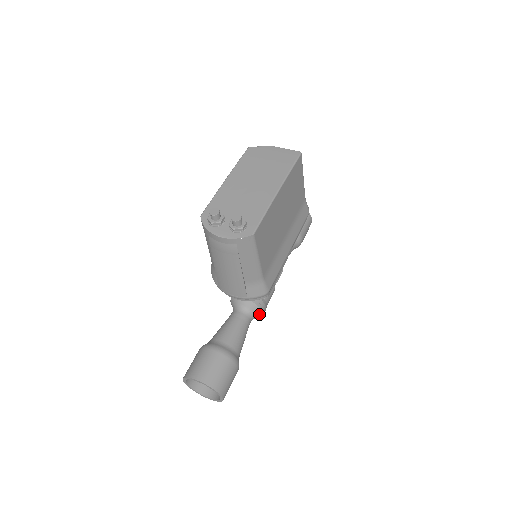
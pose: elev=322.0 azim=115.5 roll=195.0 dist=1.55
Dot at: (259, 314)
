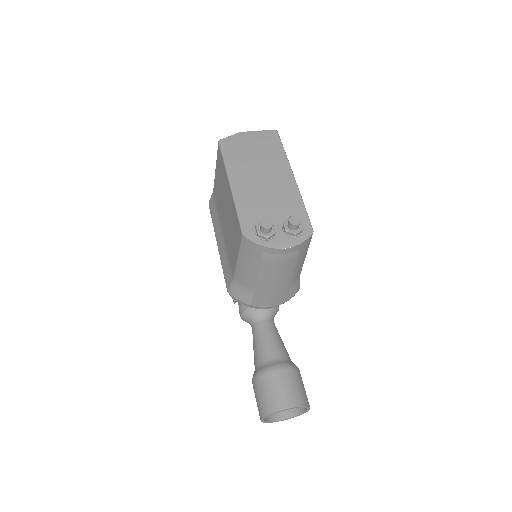
Dot at: (276, 313)
